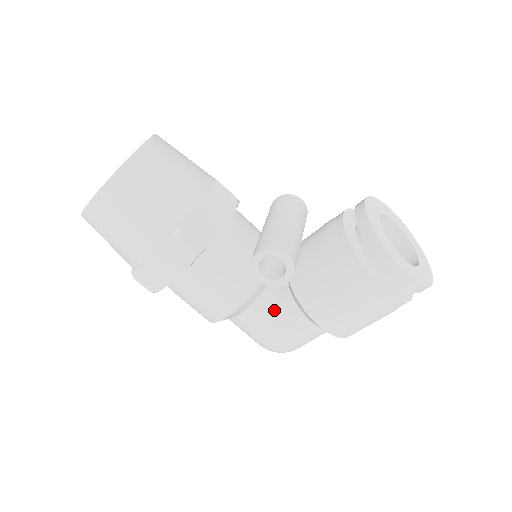
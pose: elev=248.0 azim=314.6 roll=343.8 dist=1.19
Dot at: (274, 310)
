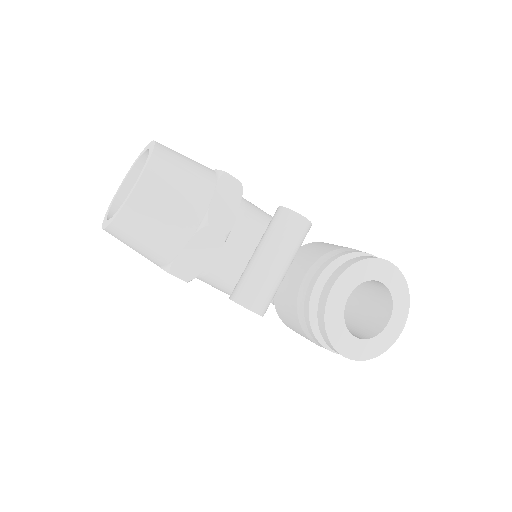
Dot at: occluded
